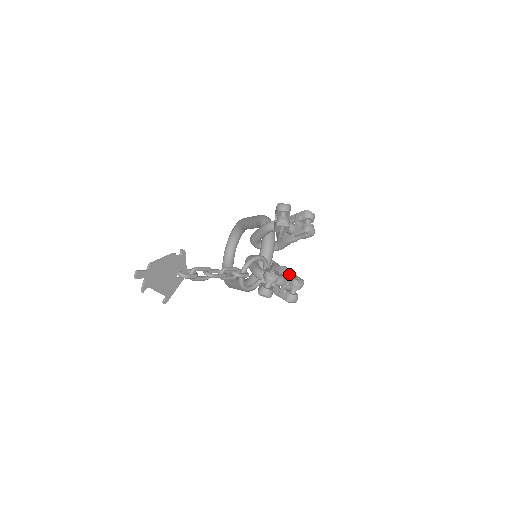
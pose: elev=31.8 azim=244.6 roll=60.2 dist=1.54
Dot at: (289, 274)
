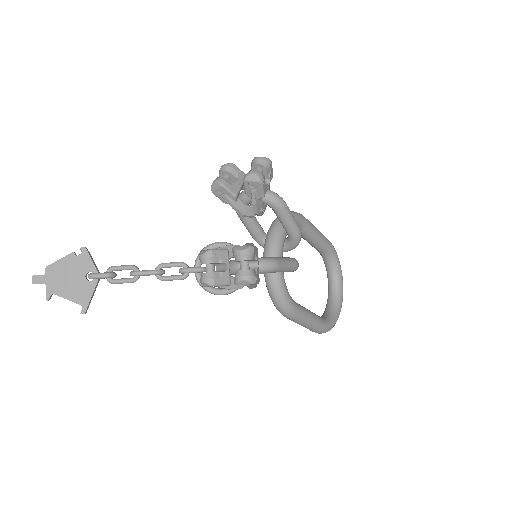
Dot at: occluded
